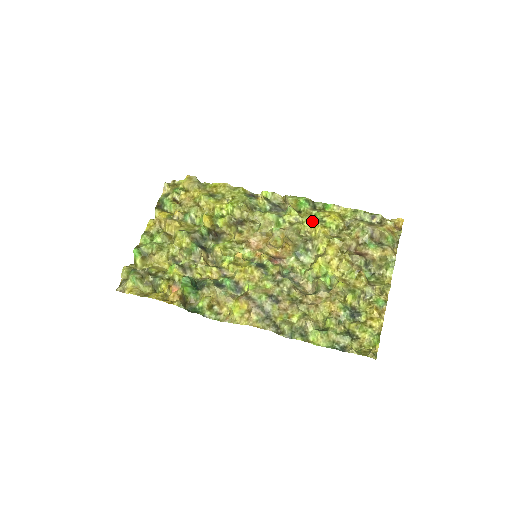
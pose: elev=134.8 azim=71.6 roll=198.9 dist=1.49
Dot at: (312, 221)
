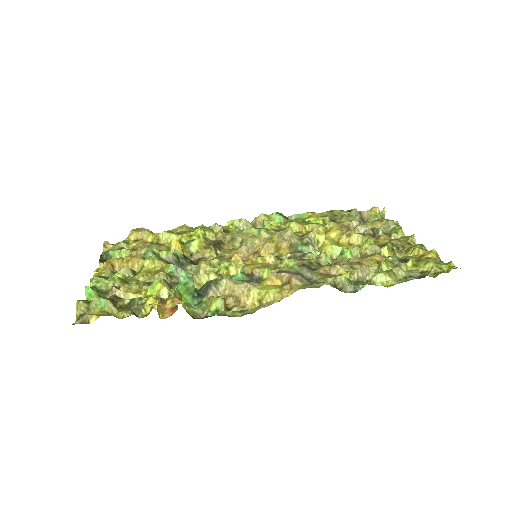
Dot at: (297, 222)
